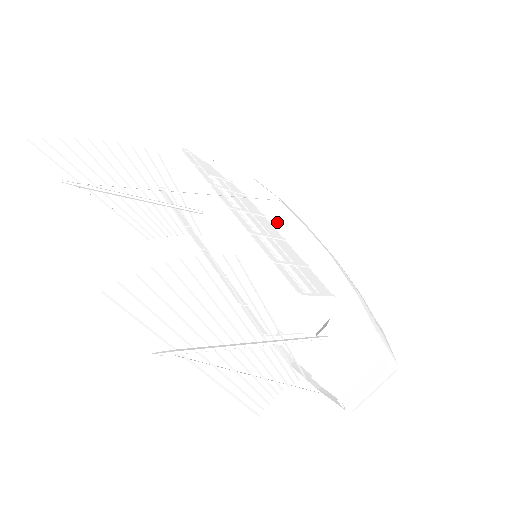
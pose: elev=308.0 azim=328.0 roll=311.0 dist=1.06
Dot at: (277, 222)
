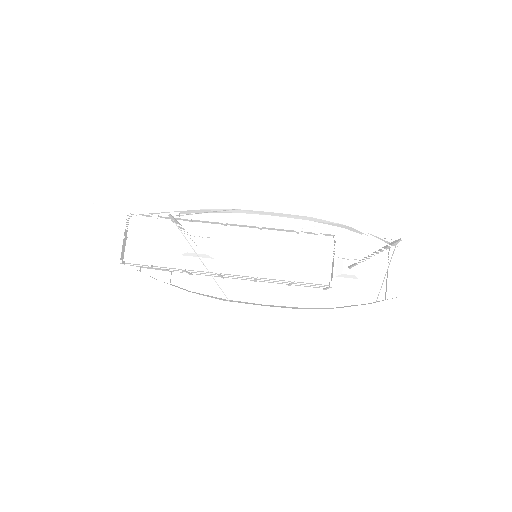
Dot at: occluded
